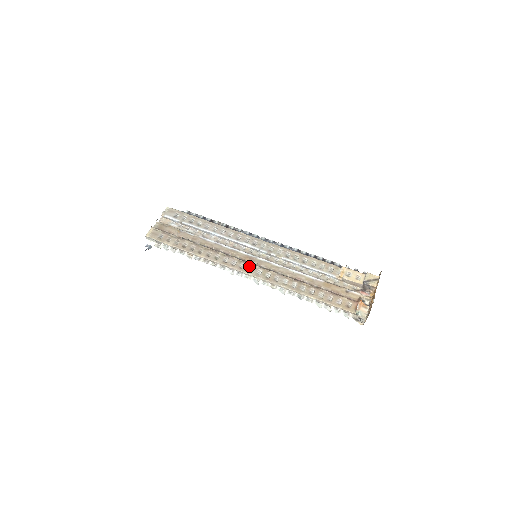
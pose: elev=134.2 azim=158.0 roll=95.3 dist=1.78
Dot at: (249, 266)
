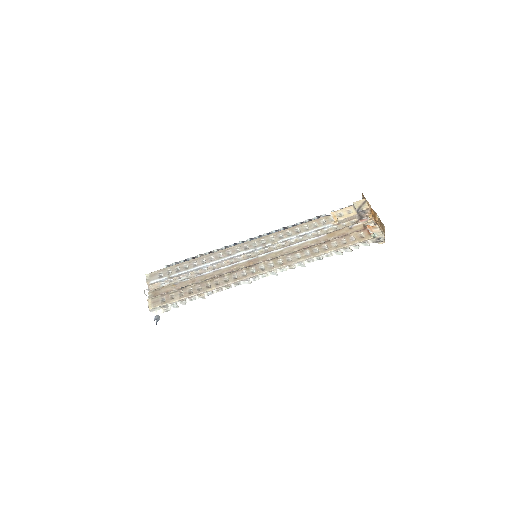
Dot at: (258, 266)
